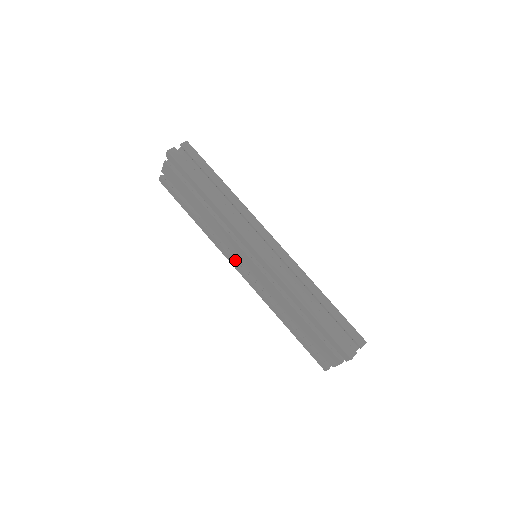
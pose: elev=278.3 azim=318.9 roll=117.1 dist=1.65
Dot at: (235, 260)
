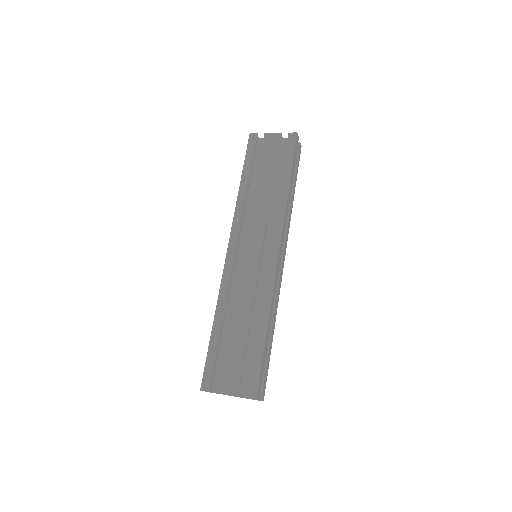
Dot at: occluded
